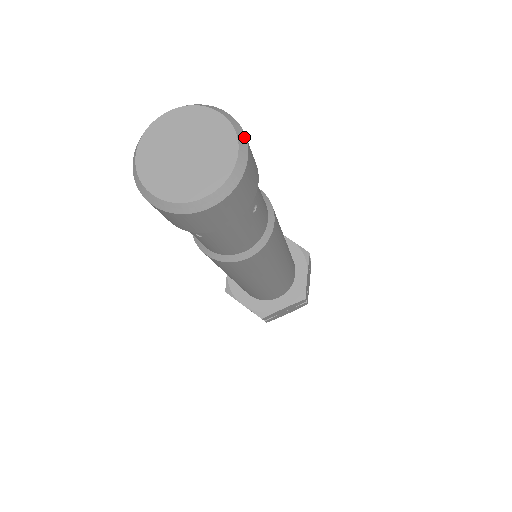
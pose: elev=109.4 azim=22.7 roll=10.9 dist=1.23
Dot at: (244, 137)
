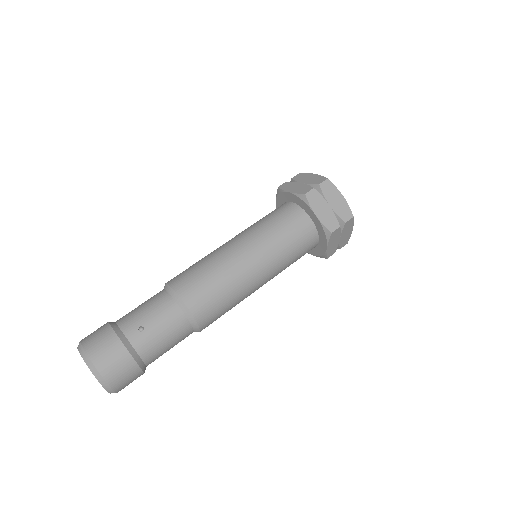
Dot at: (108, 386)
